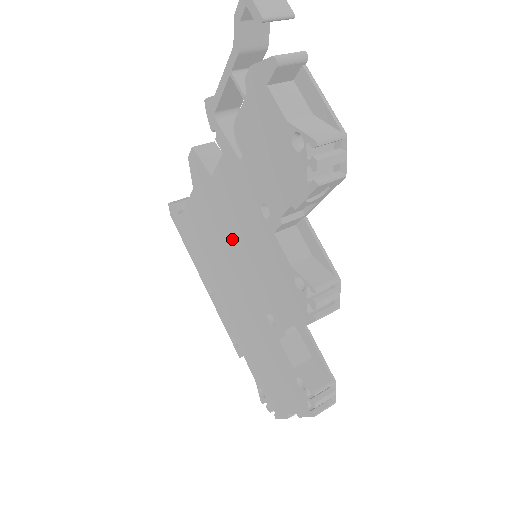
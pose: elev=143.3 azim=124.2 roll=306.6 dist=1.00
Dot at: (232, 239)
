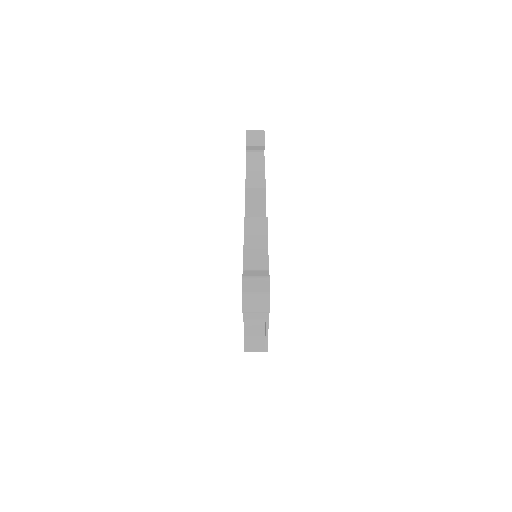
Dot at: occluded
